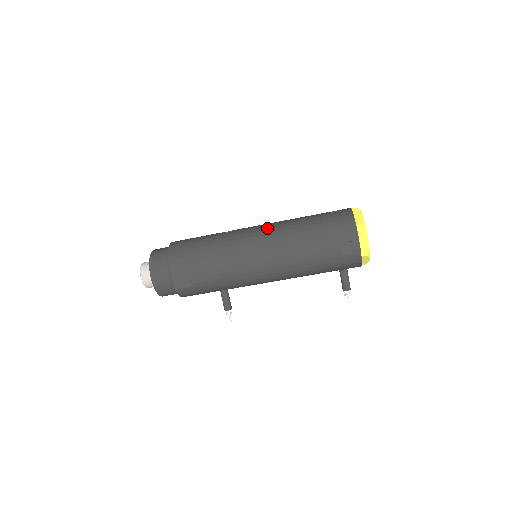
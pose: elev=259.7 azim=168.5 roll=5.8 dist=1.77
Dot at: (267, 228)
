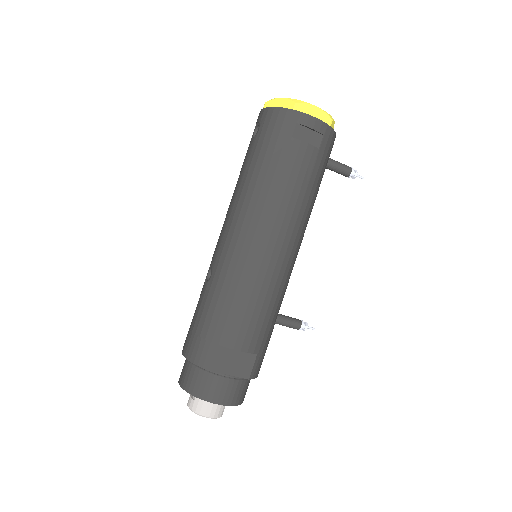
Dot at: (234, 221)
